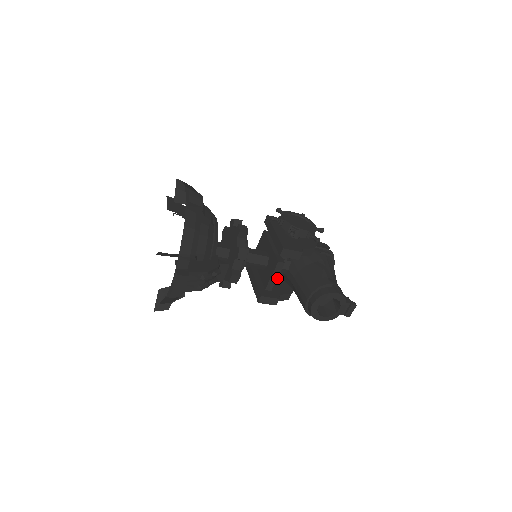
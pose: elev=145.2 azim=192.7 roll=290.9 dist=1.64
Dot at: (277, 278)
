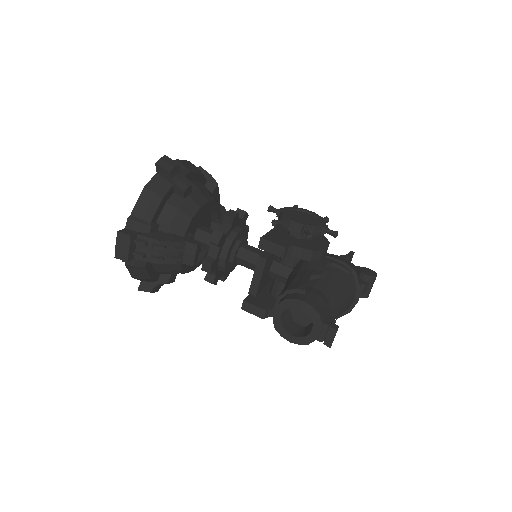
Dot at: (280, 290)
